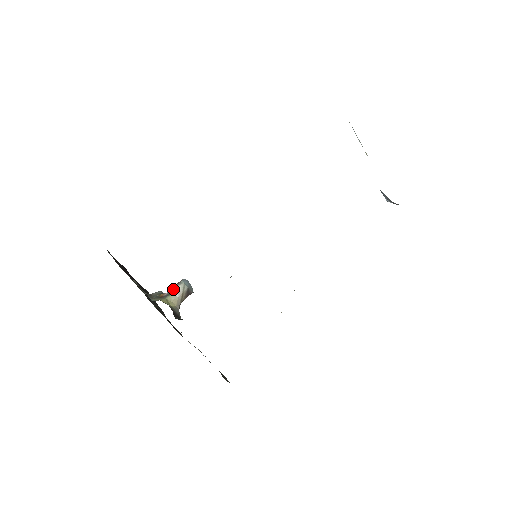
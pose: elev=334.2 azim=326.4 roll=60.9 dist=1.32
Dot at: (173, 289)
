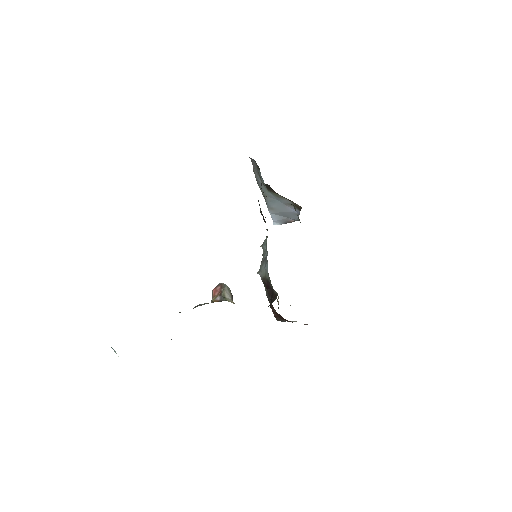
Dot at: (223, 292)
